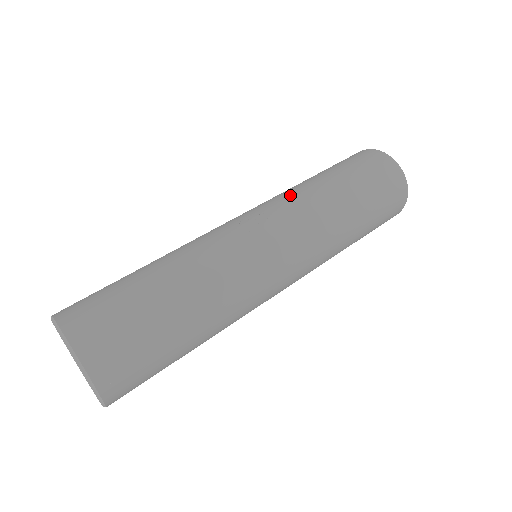
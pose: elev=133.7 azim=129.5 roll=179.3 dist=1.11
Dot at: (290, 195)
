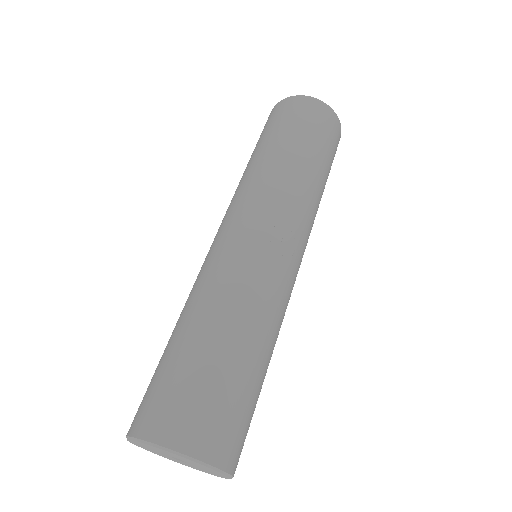
Dot at: (288, 190)
